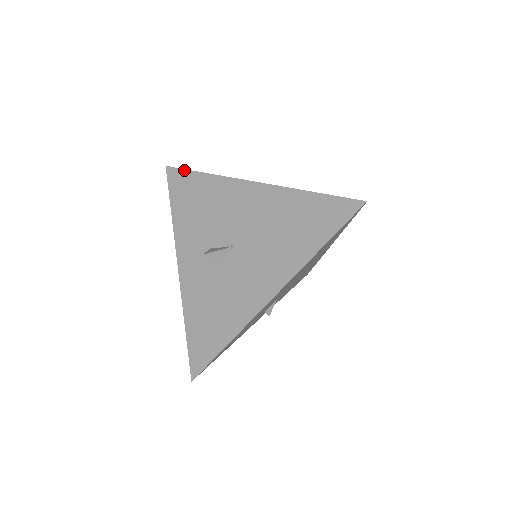
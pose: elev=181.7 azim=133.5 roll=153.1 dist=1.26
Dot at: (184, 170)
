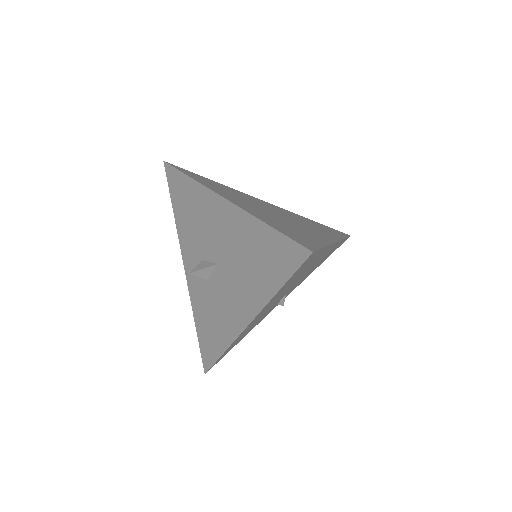
Dot at: (175, 169)
